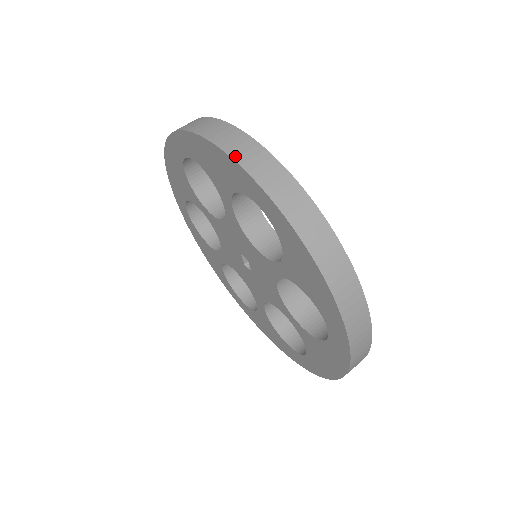
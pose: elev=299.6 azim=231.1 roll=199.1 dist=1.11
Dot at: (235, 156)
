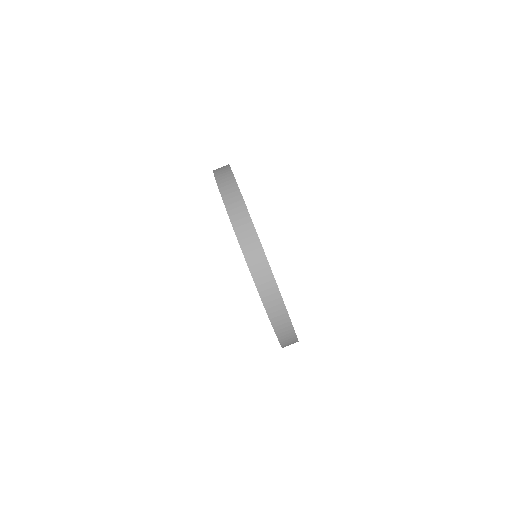
Dot at: (217, 178)
